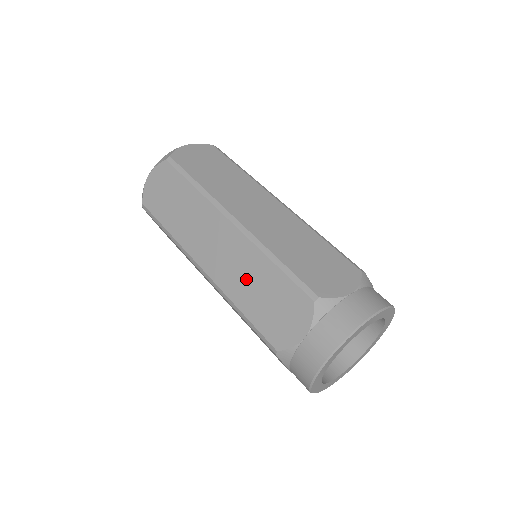
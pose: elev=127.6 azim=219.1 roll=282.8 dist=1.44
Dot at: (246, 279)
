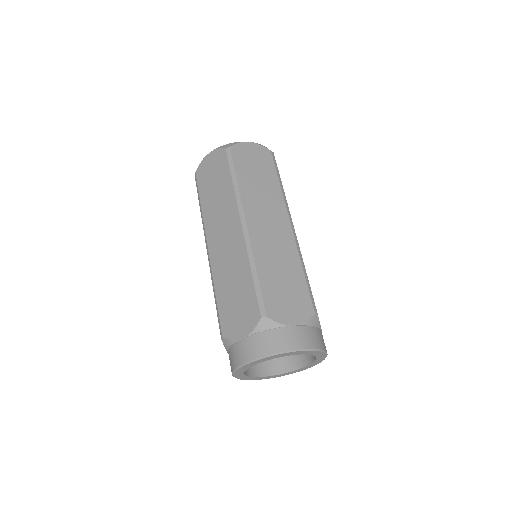
Dot at: occluded
